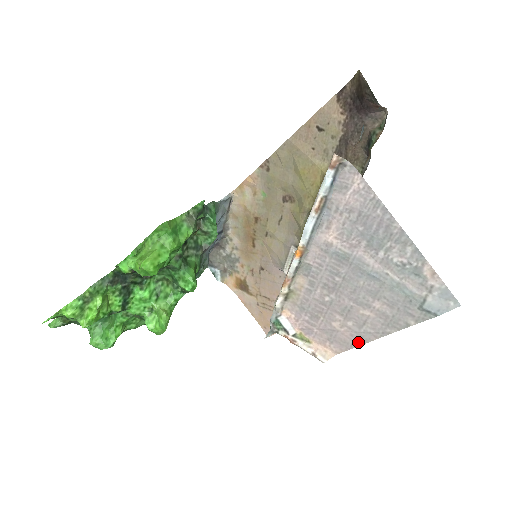
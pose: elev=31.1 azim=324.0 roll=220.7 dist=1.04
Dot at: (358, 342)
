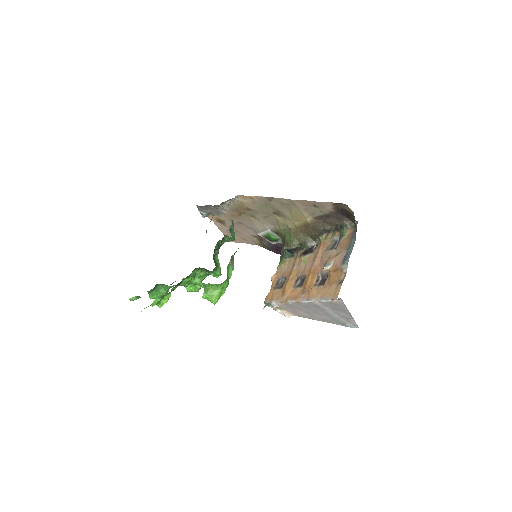
Dot at: (308, 318)
